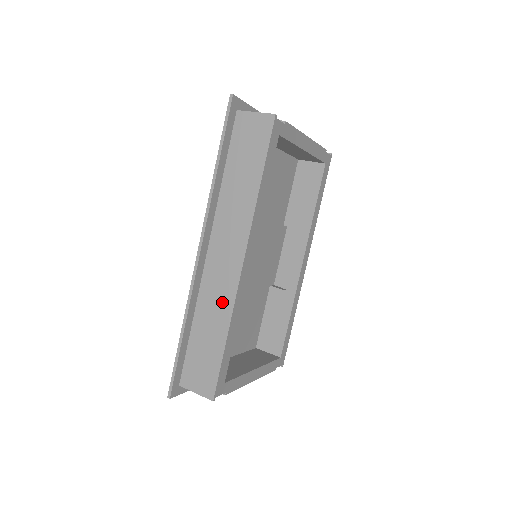
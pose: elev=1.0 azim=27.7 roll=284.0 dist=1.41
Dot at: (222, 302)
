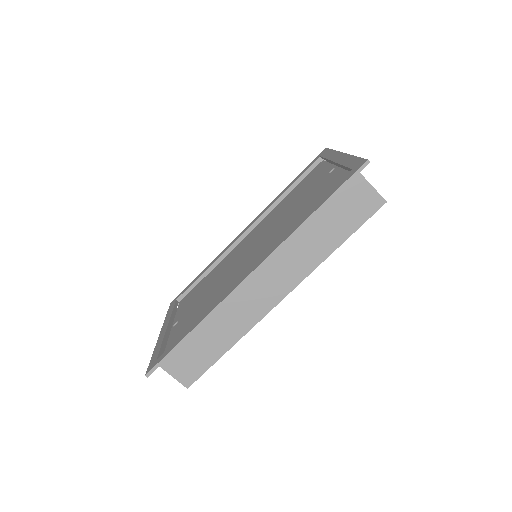
Dot at: (242, 320)
